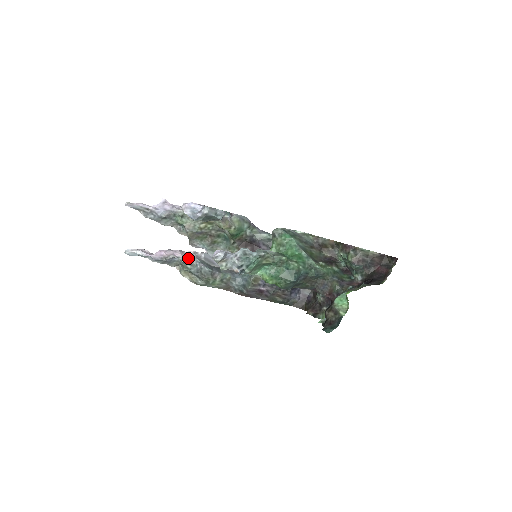
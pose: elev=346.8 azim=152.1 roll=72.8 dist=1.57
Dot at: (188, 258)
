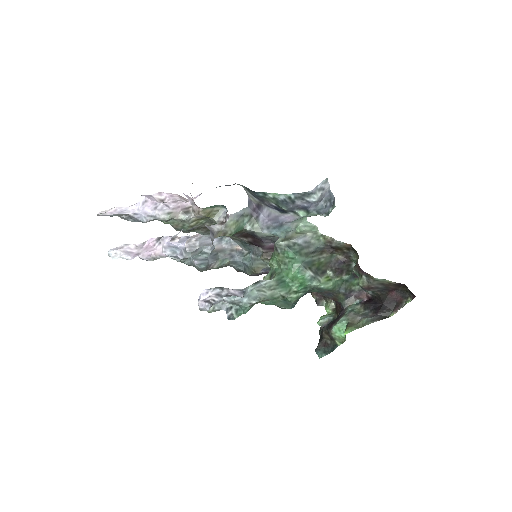
Dot at: occluded
